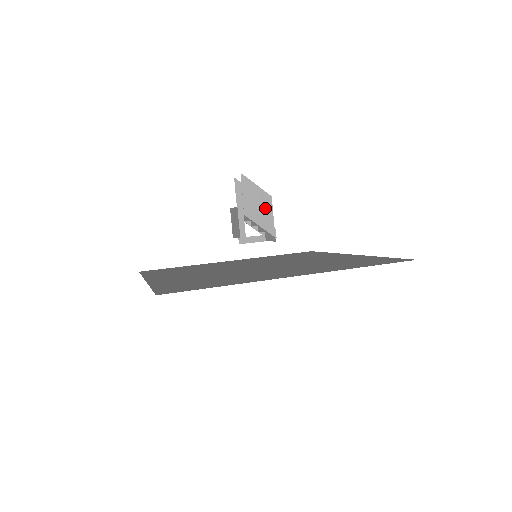
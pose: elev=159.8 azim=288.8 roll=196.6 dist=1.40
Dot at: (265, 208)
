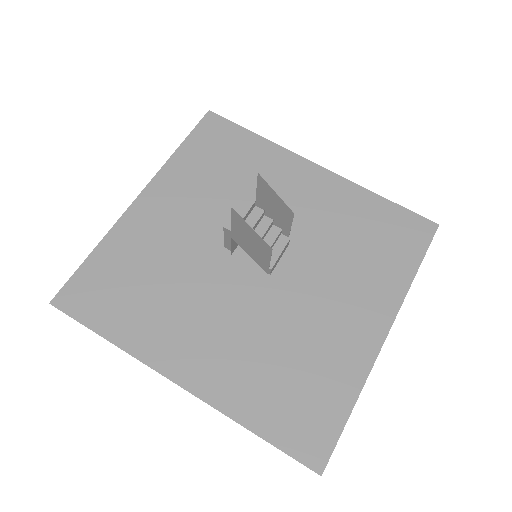
Dot at: (260, 250)
